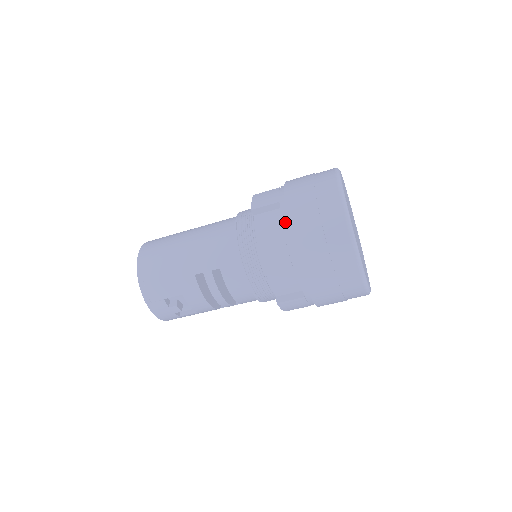
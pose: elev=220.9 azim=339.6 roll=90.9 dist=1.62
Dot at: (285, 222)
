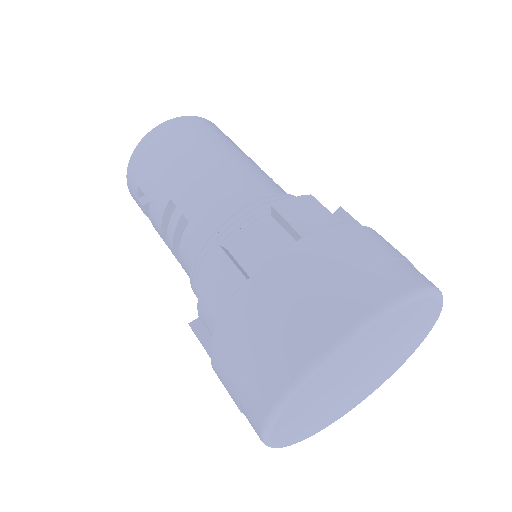
Dot at: (269, 266)
